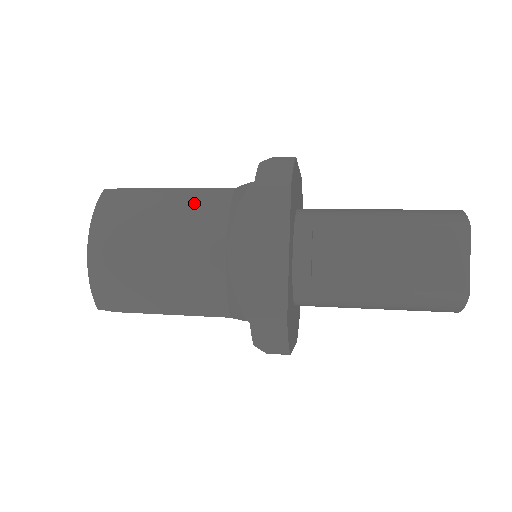
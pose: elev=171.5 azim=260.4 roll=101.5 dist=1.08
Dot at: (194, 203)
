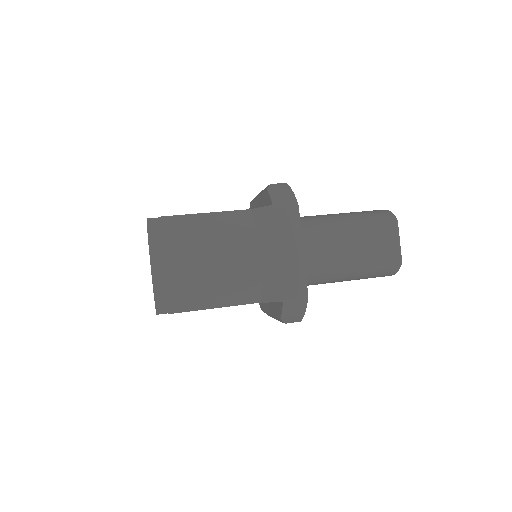
Dot at: (227, 223)
